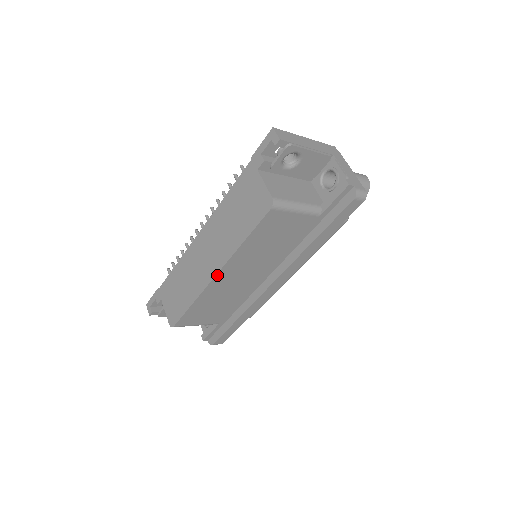
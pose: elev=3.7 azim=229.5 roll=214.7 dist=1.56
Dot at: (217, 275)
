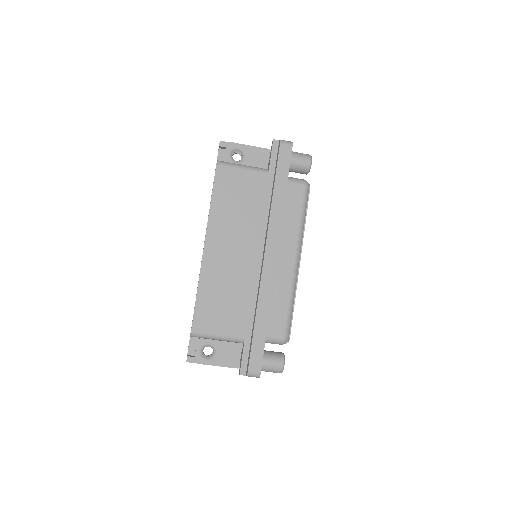
Dot at: (205, 247)
